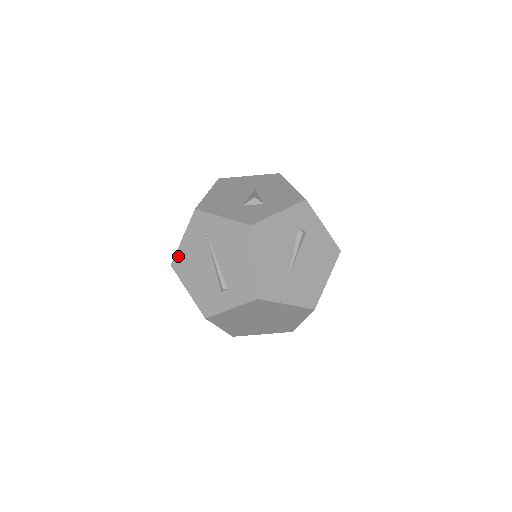
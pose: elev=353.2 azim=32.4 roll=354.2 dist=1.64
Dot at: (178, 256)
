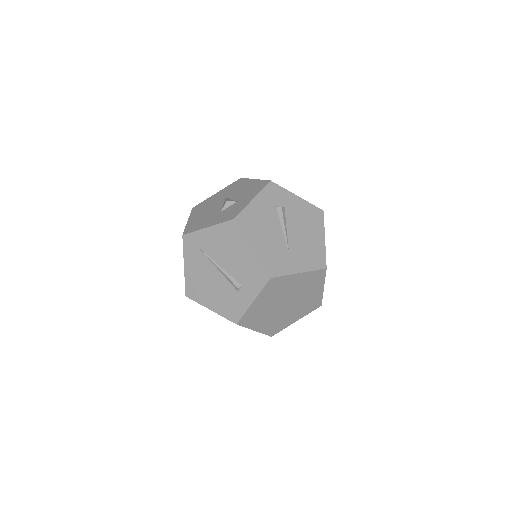
Dot at: (188, 284)
